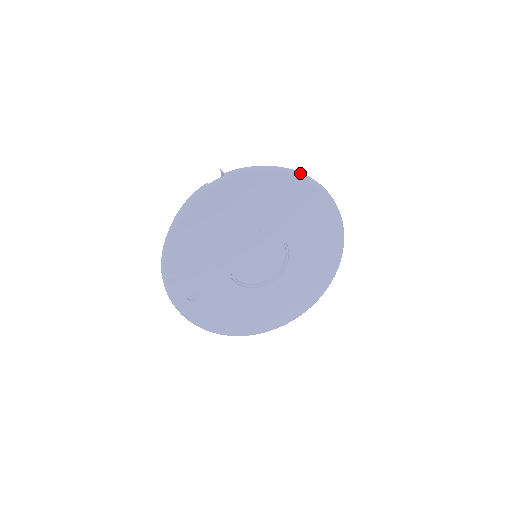
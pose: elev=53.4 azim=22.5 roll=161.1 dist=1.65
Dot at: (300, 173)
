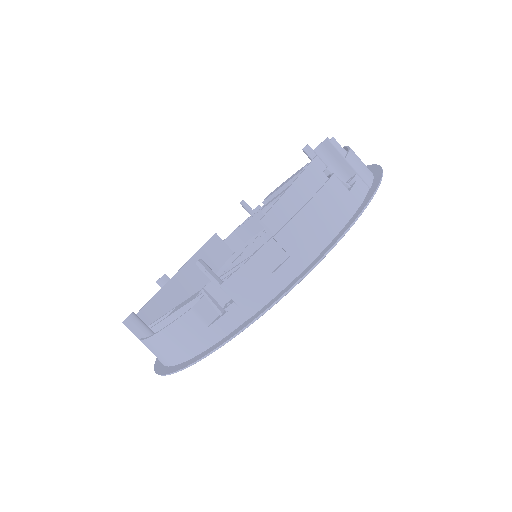
Dot at: occluded
